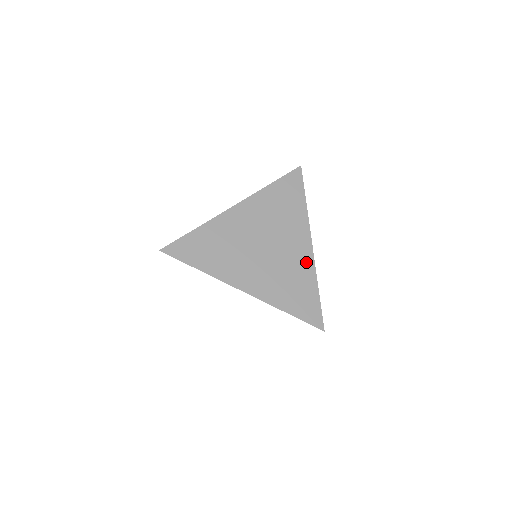
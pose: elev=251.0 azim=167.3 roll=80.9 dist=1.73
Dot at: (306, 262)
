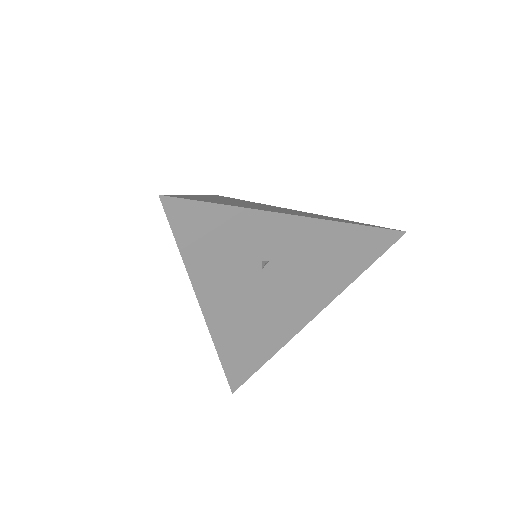
Dot at: occluded
